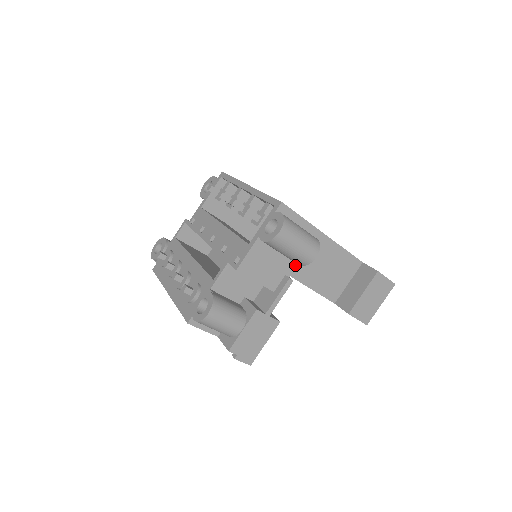
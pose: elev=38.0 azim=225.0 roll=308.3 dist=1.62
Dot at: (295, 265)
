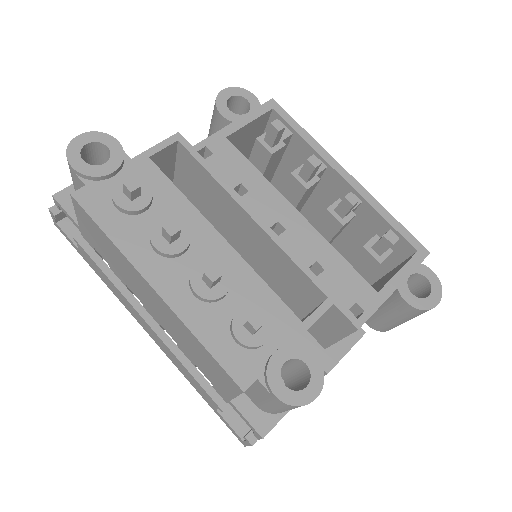
Dot at: occluded
